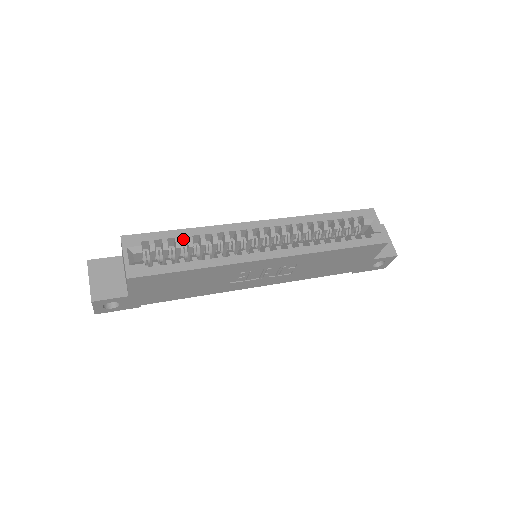
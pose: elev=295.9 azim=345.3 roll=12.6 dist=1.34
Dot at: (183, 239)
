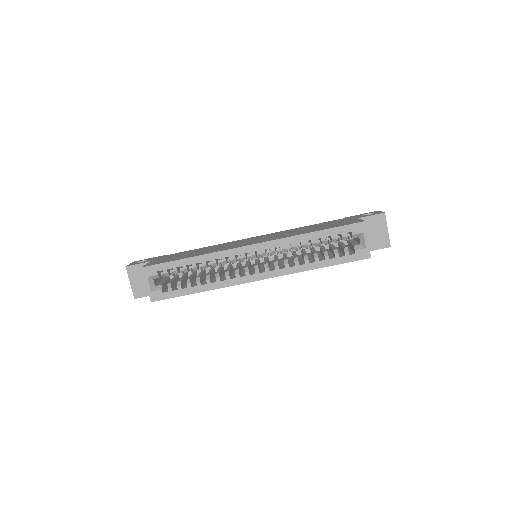
Dot at: (190, 264)
